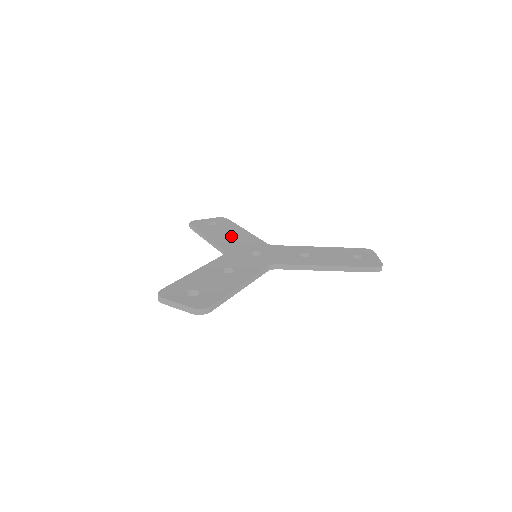
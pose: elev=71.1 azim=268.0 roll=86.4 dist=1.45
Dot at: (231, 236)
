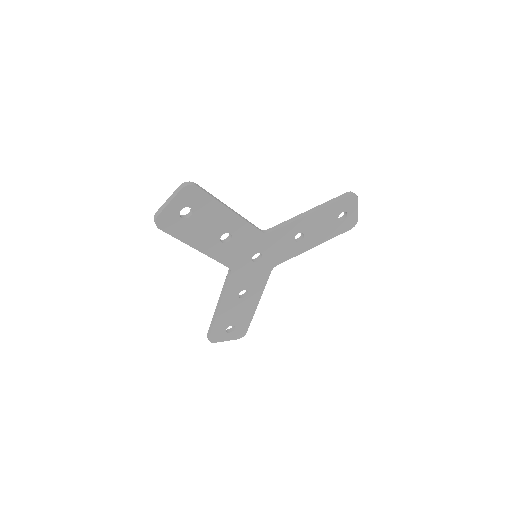
Dot at: (240, 295)
